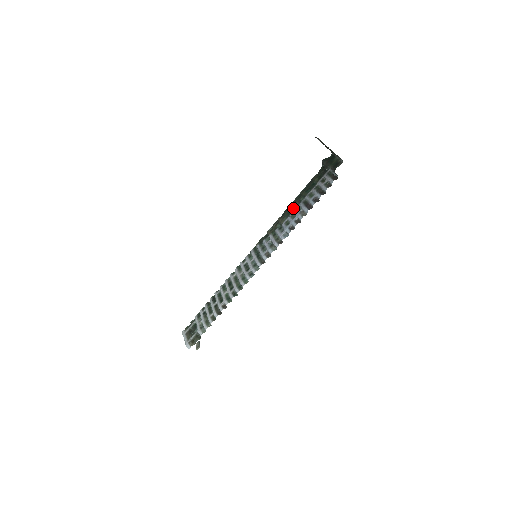
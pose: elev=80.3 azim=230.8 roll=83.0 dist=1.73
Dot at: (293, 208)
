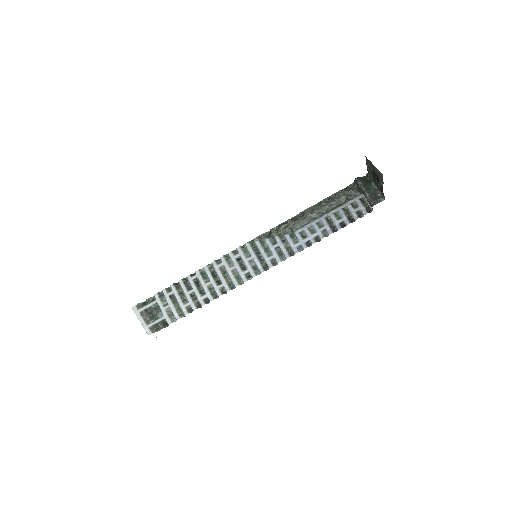
Dot at: (311, 218)
